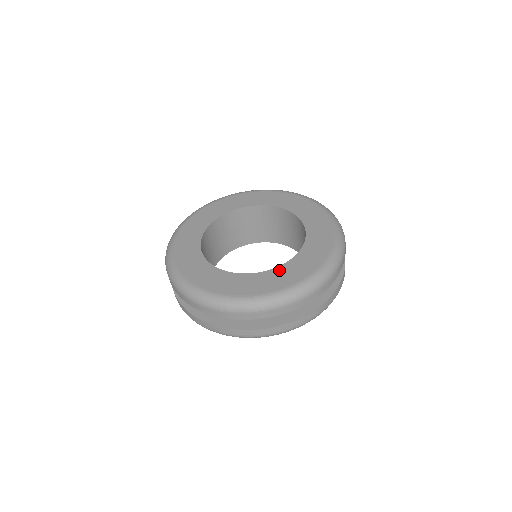
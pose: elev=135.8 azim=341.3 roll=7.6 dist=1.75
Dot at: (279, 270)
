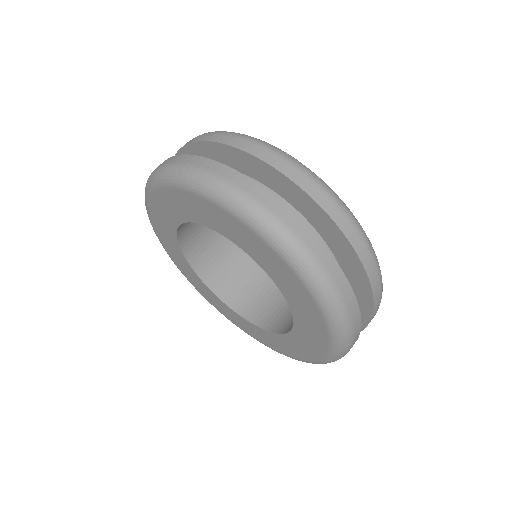
Dot at: occluded
